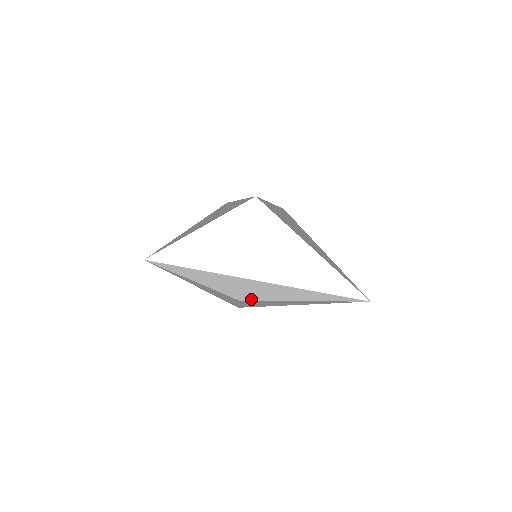
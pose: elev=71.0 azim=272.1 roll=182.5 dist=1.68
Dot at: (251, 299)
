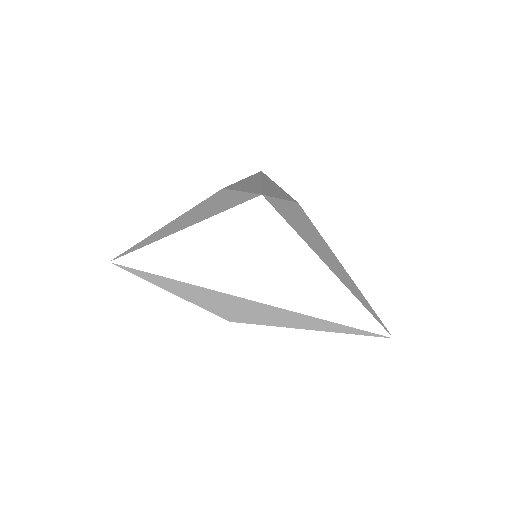
Dot at: (244, 321)
